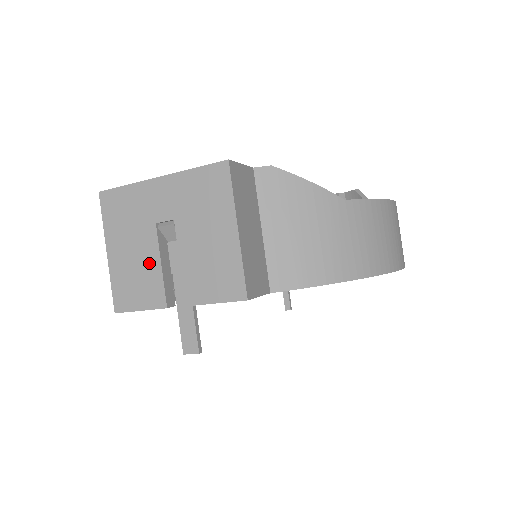
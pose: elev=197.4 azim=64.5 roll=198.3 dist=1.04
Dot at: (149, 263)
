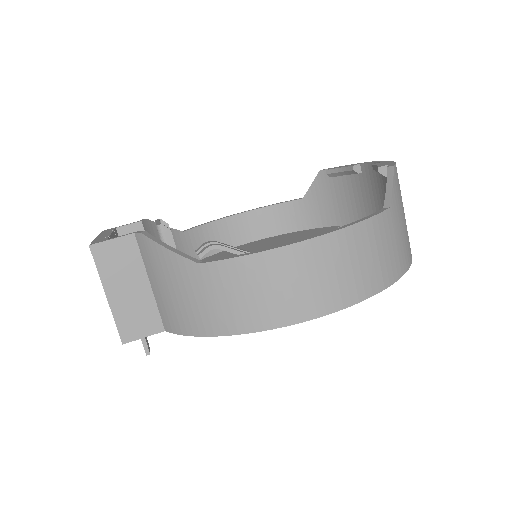
Dot at: occluded
